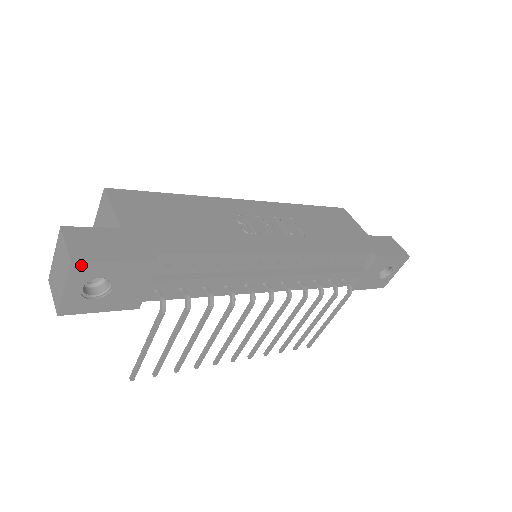
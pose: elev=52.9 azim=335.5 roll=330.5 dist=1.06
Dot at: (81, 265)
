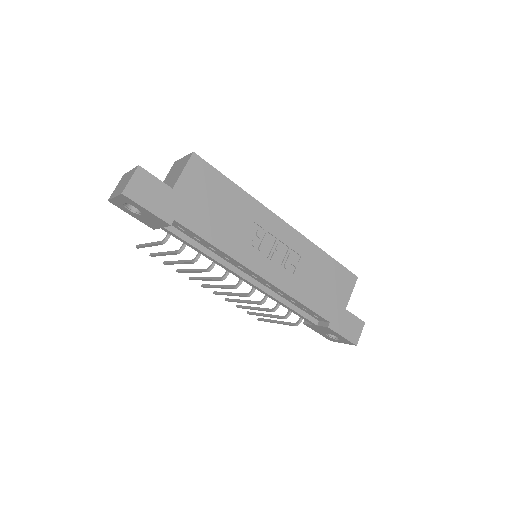
Dot at: (127, 197)
